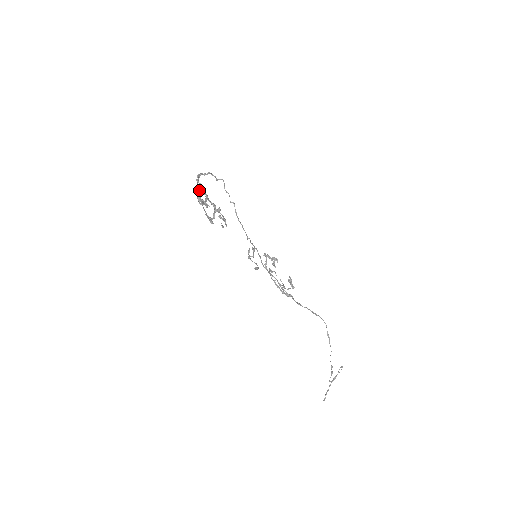
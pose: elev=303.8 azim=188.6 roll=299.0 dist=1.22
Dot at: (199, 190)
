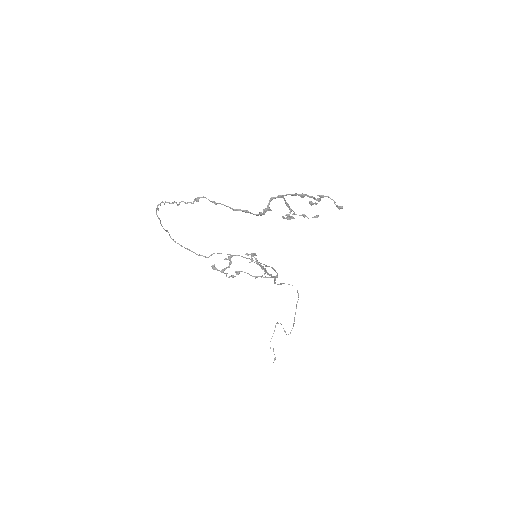
Dot at: (284, 195)
